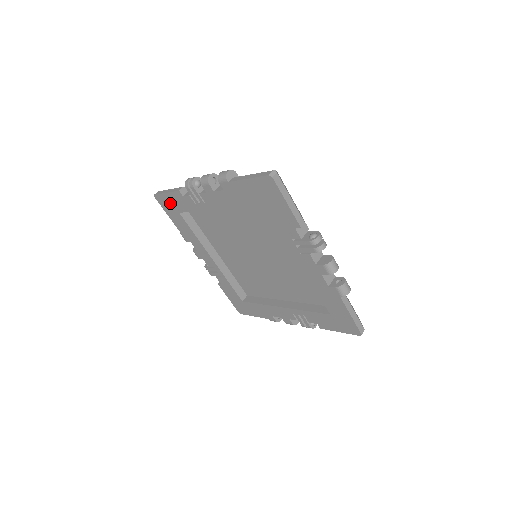
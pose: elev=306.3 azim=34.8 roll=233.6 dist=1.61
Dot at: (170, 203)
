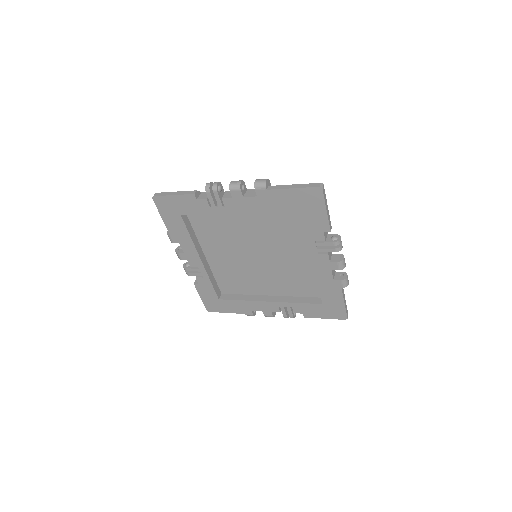
Dot at: (173, 205)
